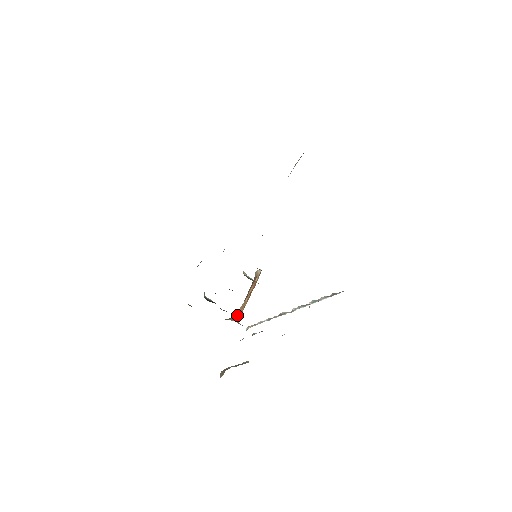
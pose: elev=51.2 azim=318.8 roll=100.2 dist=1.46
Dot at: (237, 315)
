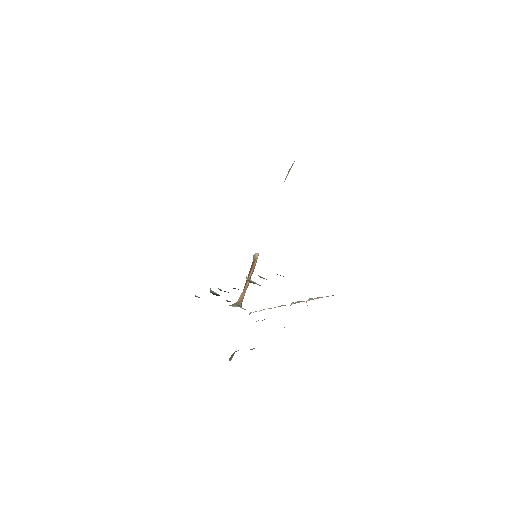
Dot at: (240, 300)
